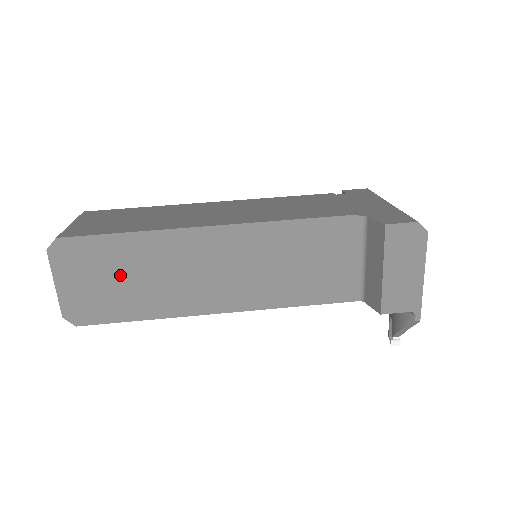
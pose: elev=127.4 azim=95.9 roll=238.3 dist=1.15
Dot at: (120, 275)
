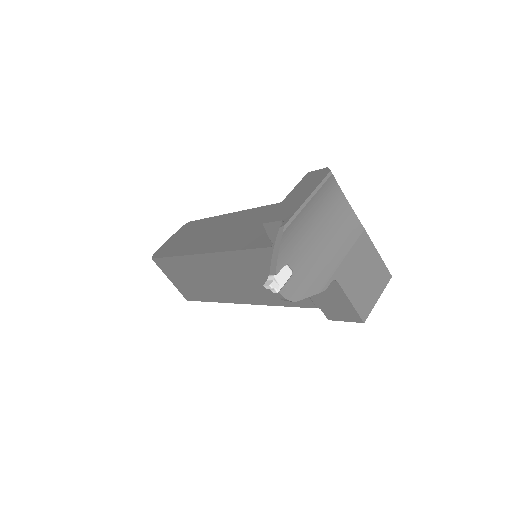
Dot at: (189, 235)
